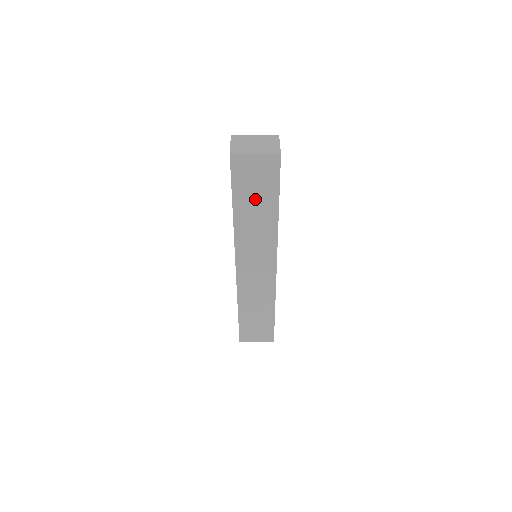
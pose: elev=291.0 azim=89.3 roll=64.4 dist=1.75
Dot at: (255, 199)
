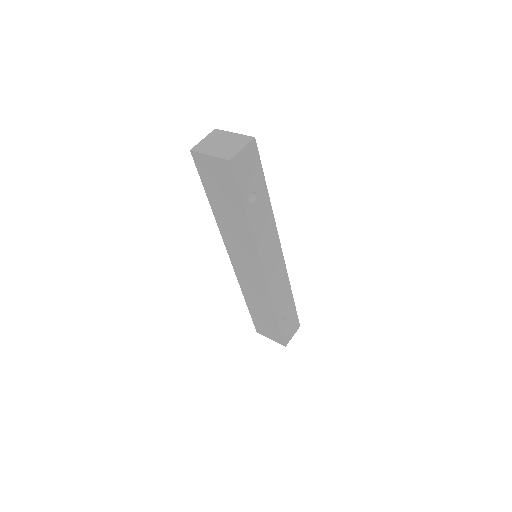
Dot at: (224, 200)
